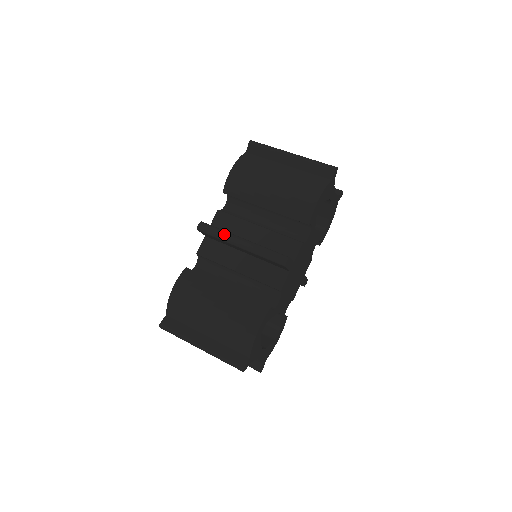
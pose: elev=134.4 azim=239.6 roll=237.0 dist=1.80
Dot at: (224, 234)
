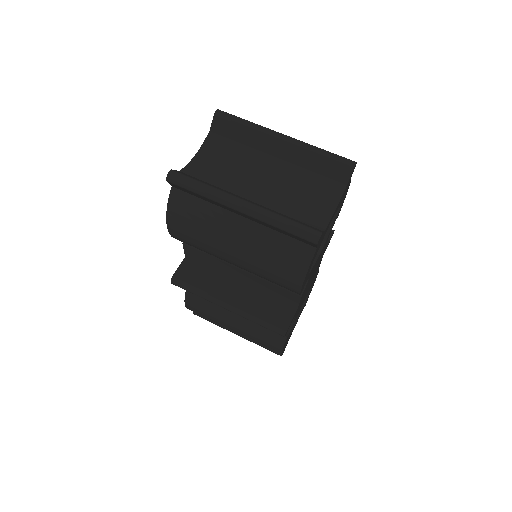
Dot at: (204, 298)
